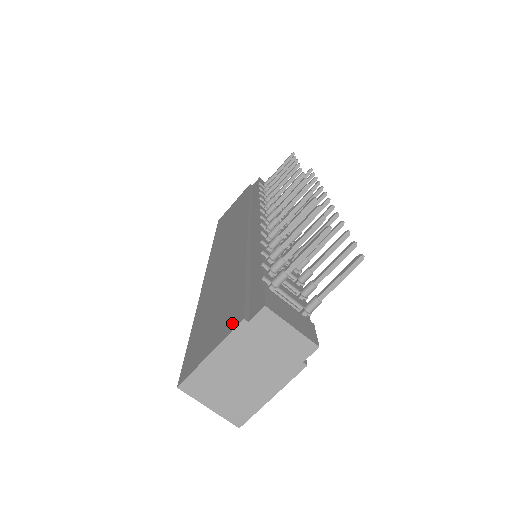
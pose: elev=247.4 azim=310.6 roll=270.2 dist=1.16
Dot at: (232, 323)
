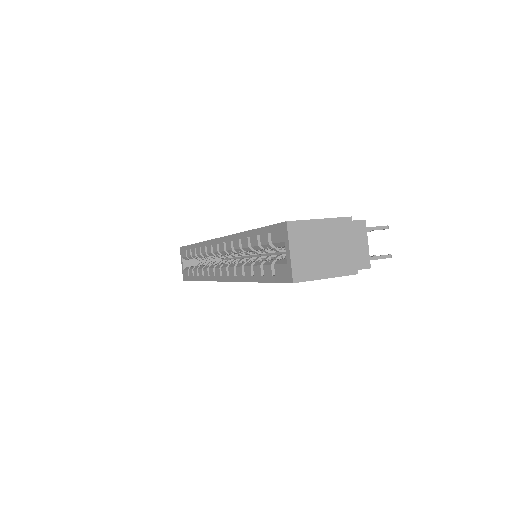
Dot at: occluded
